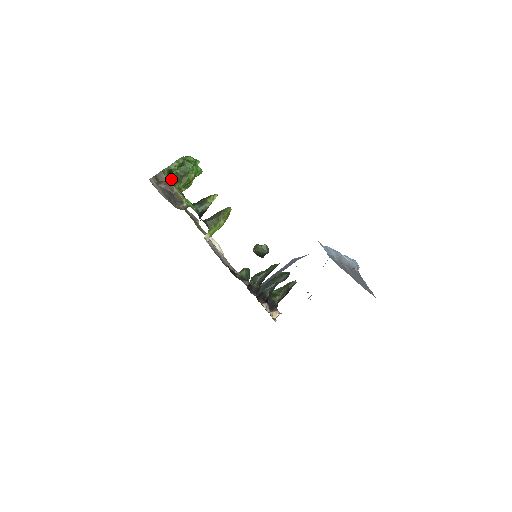
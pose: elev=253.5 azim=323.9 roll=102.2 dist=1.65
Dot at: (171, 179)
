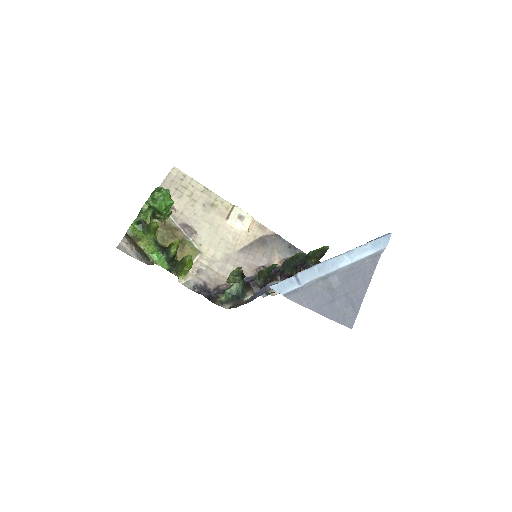
Dot at: (141, 230)
